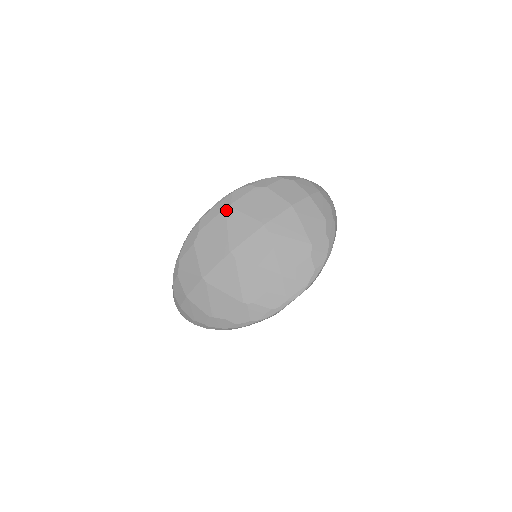
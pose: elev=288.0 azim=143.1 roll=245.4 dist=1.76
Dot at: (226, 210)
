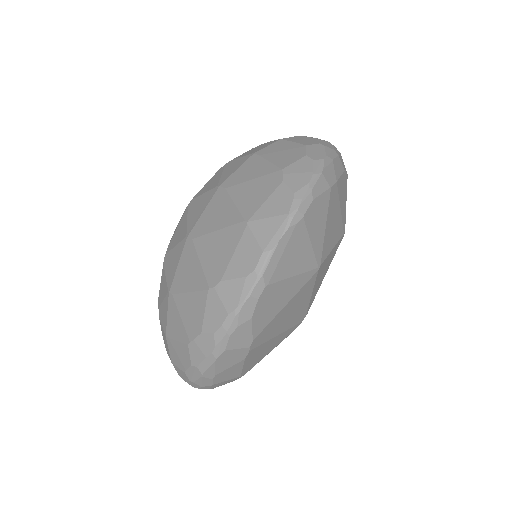
Dot at: (188, 206)
